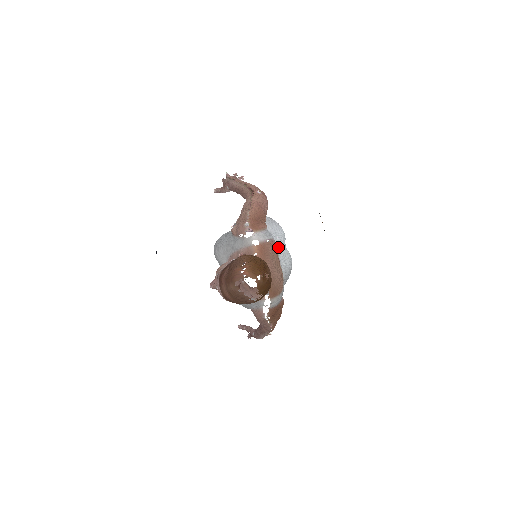
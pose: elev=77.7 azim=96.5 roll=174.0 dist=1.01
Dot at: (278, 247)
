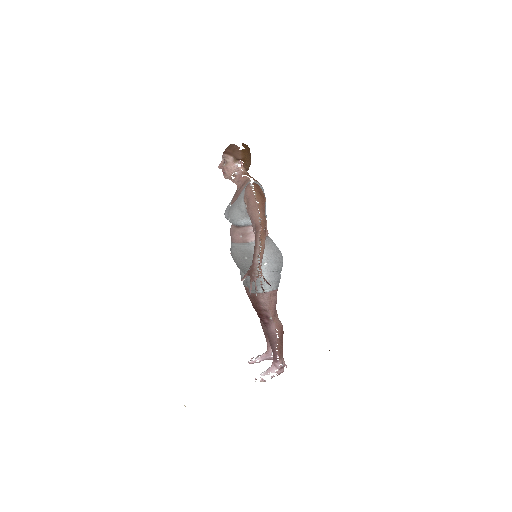
Dot at: occluded
